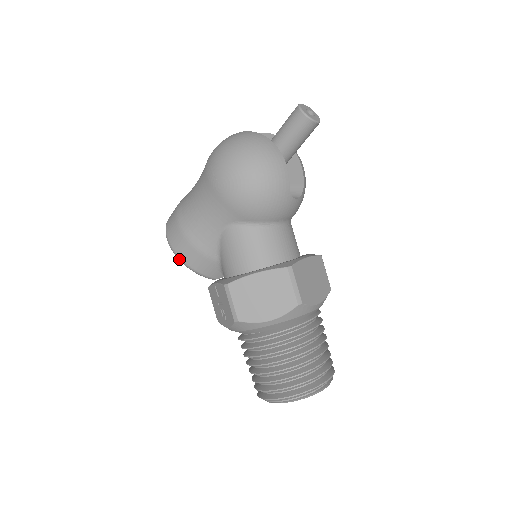
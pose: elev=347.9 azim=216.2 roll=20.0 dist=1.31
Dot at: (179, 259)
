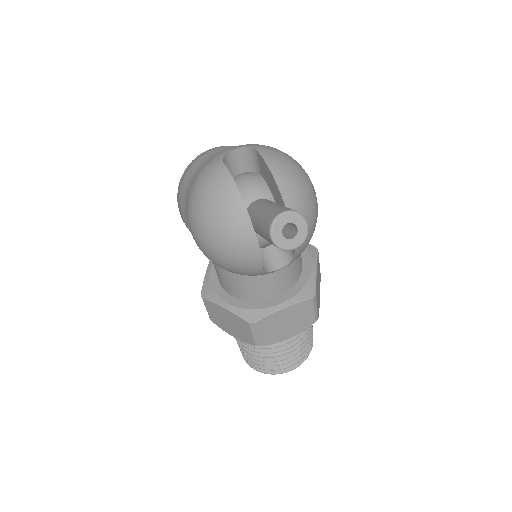
Dot at: occluded
